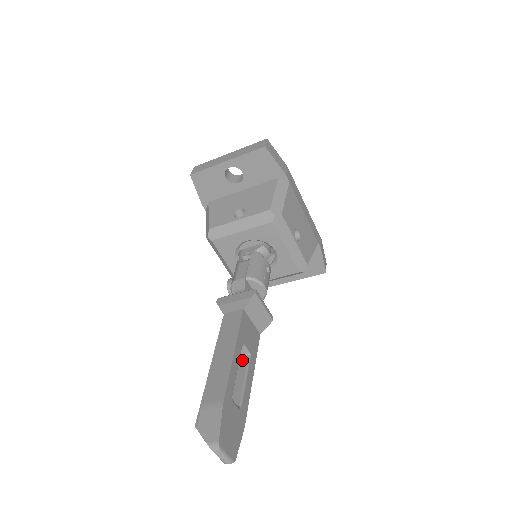
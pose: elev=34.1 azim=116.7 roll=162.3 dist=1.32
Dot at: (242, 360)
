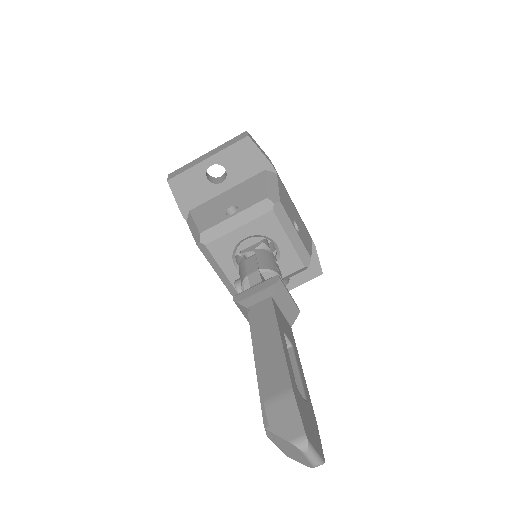
Dot at: occluded
